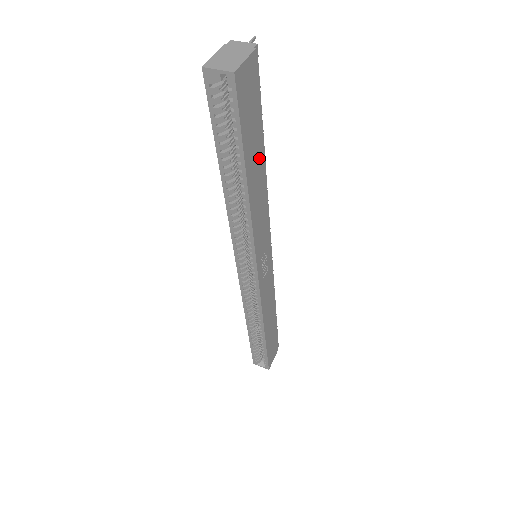
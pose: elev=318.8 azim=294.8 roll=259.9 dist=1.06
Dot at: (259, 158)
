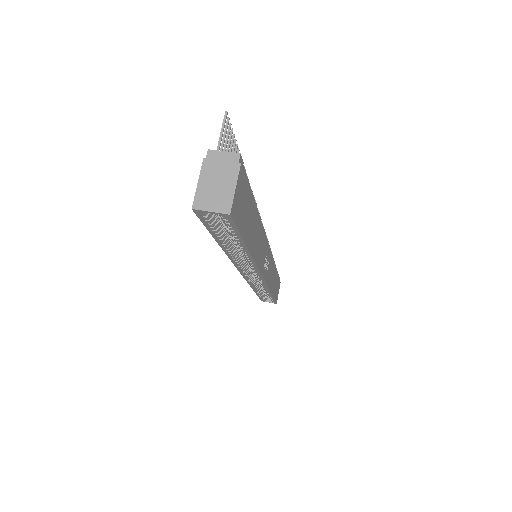
Dot at: (254, 219)
